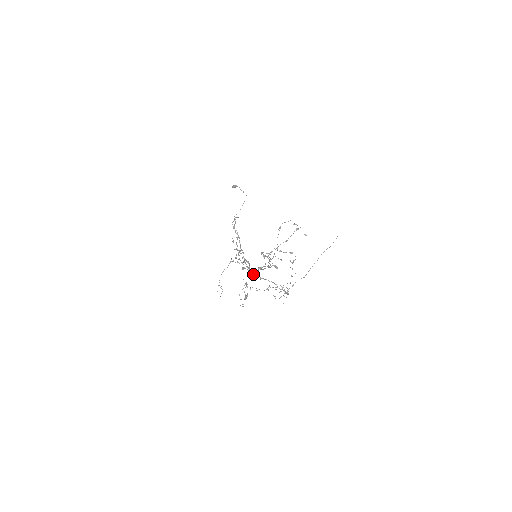
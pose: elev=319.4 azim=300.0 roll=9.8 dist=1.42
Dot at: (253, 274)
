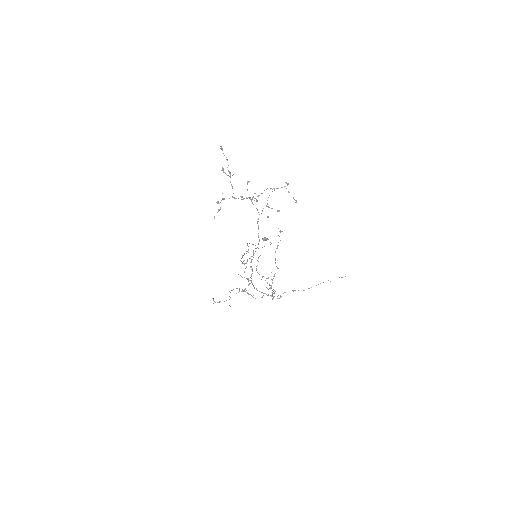
Dot at: (233, 193)
